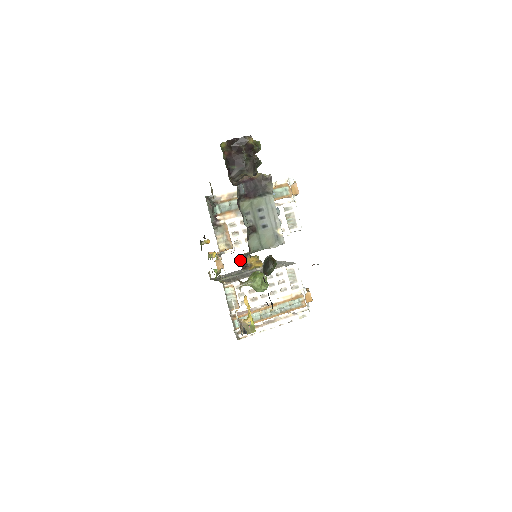
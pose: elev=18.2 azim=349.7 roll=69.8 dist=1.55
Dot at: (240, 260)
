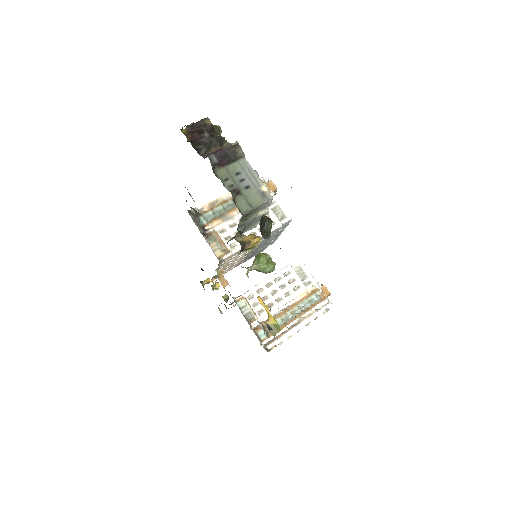
Dot at: (237, 241)
